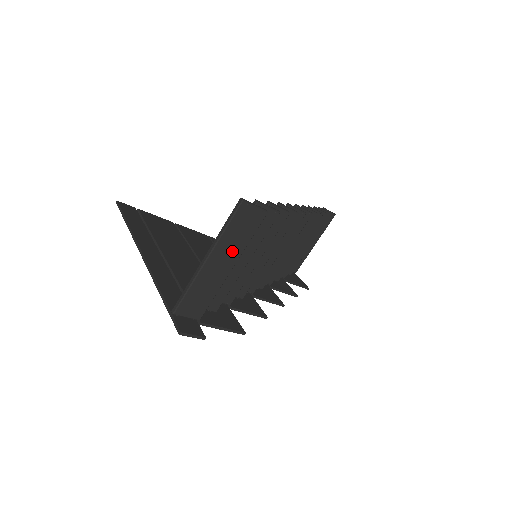
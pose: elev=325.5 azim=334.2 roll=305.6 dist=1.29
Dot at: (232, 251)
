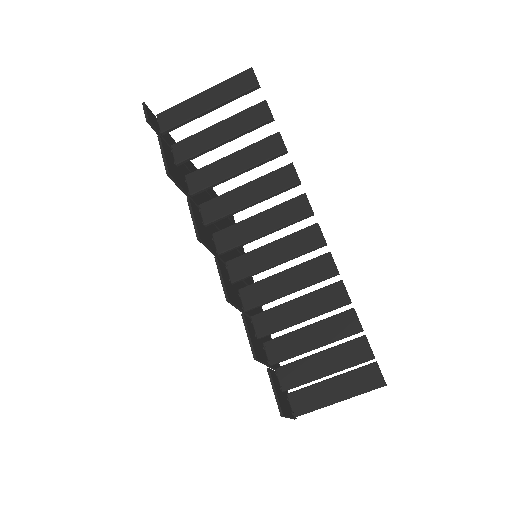
Dot at: (219, 96)
